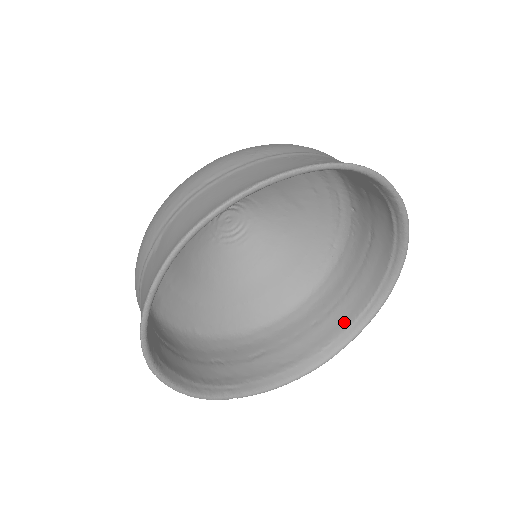
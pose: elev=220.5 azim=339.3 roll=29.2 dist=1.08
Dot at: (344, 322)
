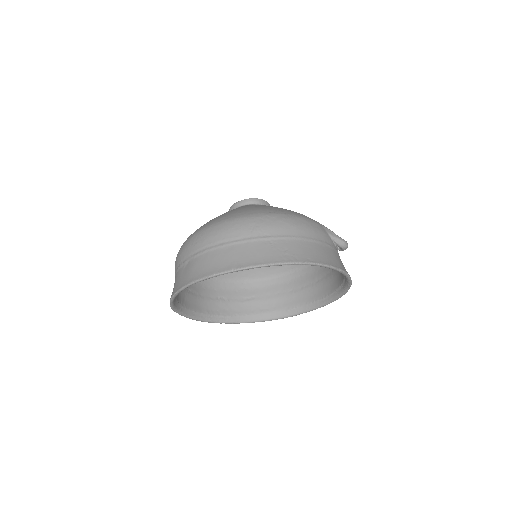
Dot at: (307, 300)
